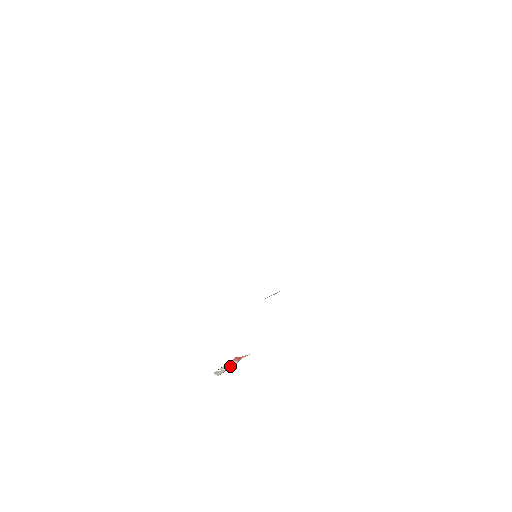
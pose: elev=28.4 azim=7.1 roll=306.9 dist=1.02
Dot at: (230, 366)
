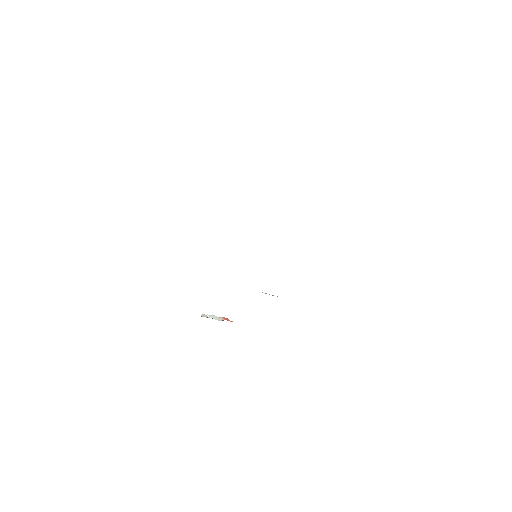
Dot at: (216, 318)
